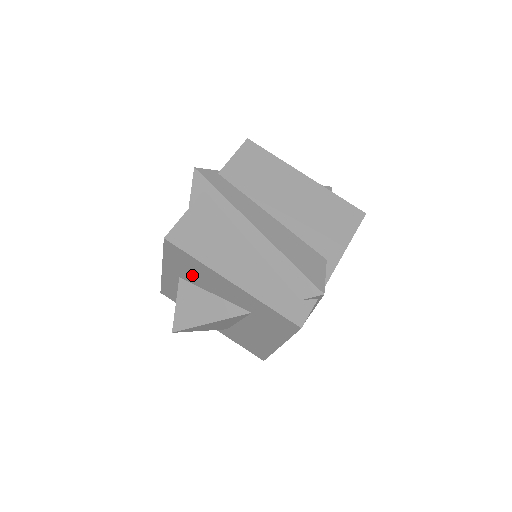
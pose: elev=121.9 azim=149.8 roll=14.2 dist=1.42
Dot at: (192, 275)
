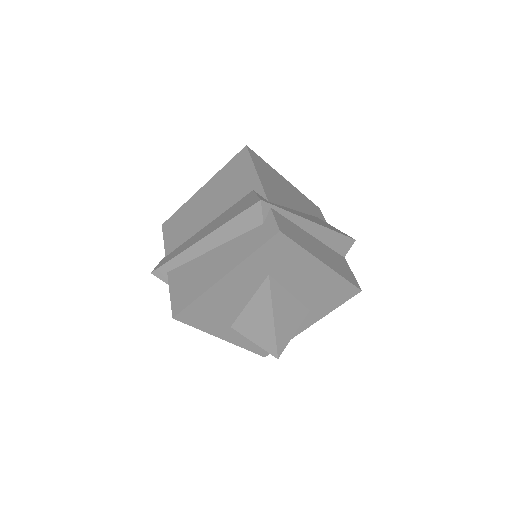
Dot at: (223, 313)
